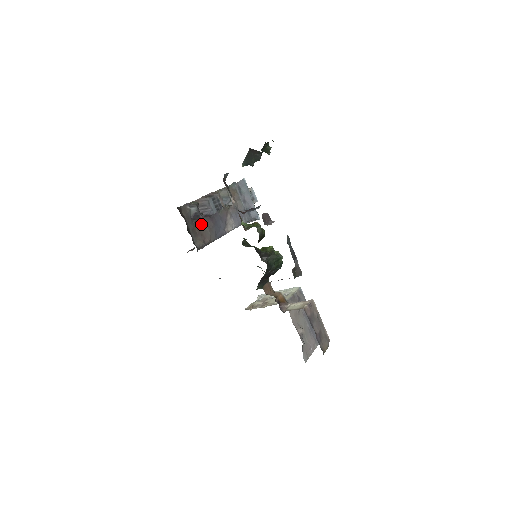
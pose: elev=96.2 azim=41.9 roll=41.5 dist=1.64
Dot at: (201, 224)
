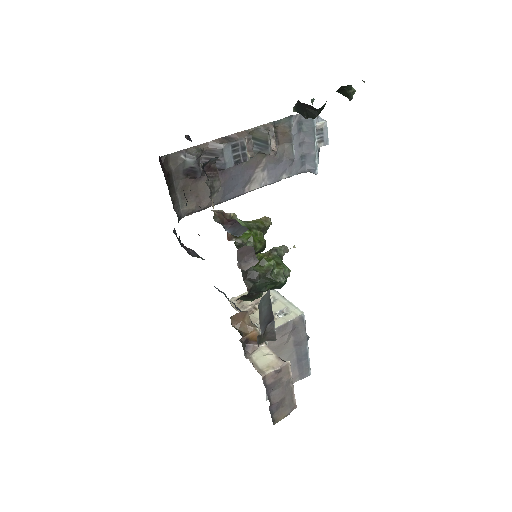
Dot at: (201, 180)
